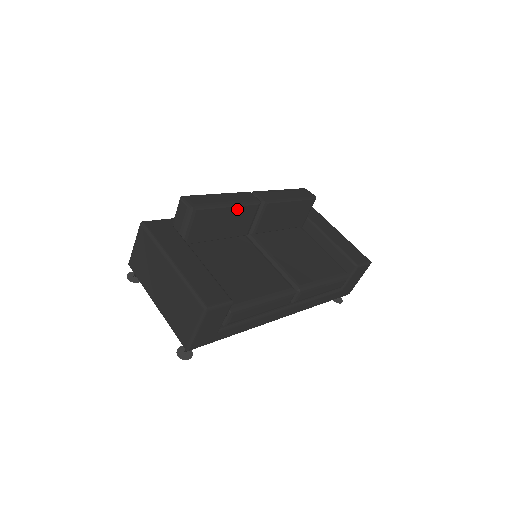
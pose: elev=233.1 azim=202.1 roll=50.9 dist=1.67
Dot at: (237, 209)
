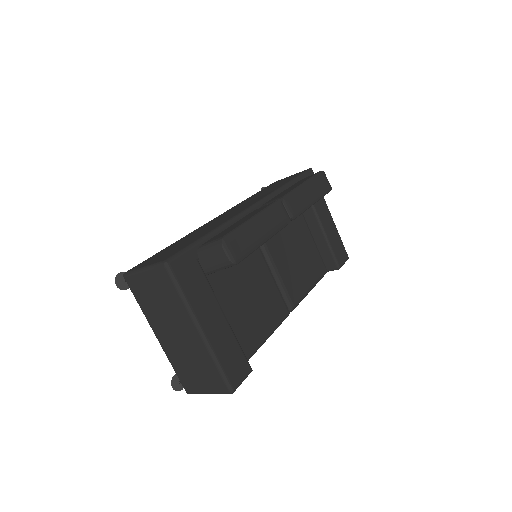
Dot at: occluded
